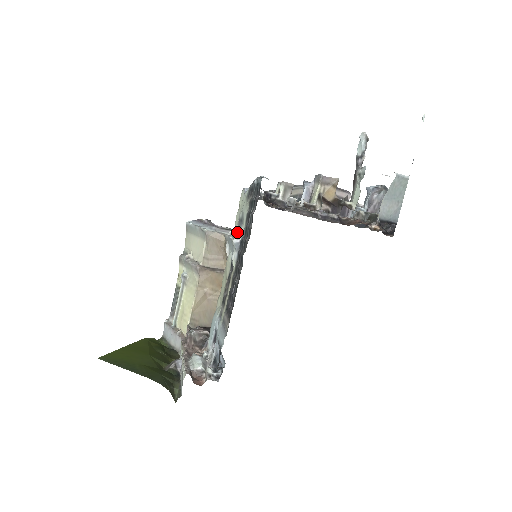
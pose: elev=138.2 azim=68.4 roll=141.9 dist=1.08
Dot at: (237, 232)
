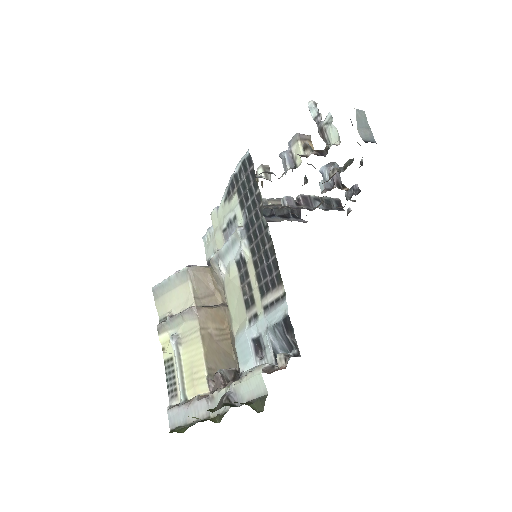
Dot at: occluded
